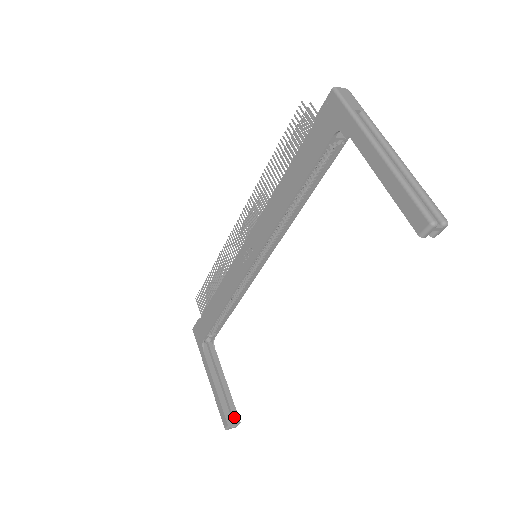
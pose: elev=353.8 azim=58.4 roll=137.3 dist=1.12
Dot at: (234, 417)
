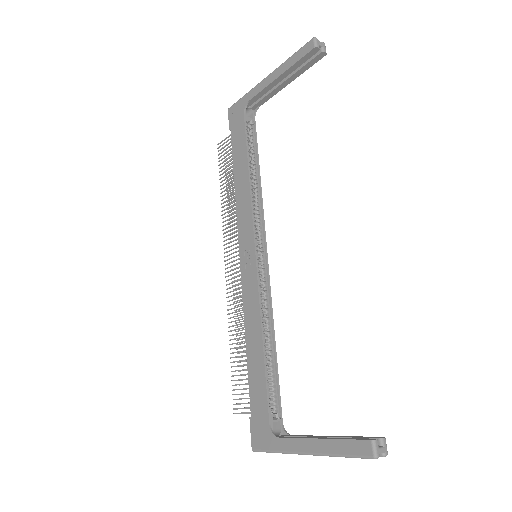
Dot at: (371, 438)
